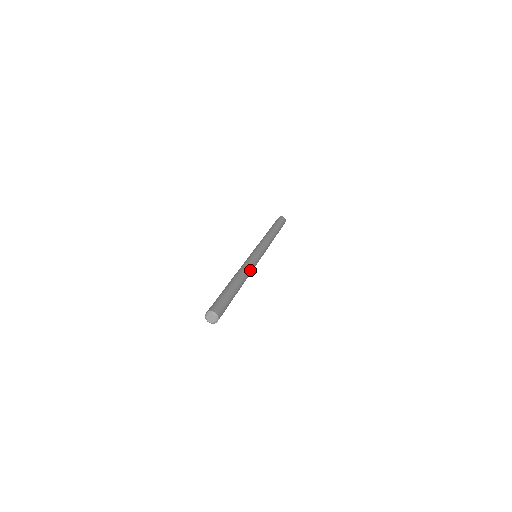
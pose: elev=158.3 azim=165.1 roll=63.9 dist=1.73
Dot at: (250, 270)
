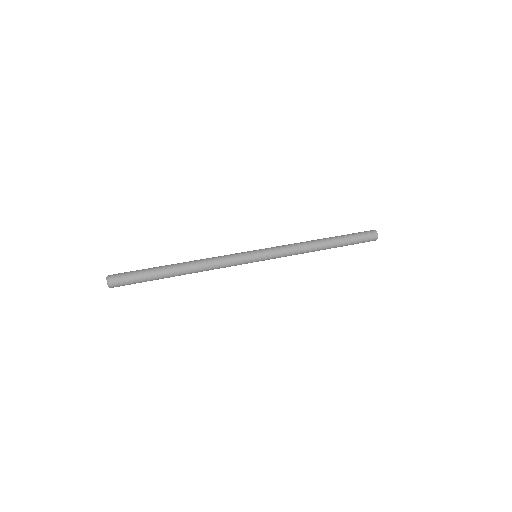
Dot at: (215, 264)
